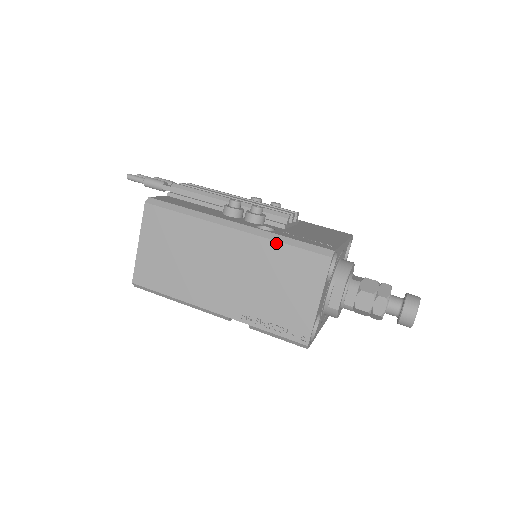
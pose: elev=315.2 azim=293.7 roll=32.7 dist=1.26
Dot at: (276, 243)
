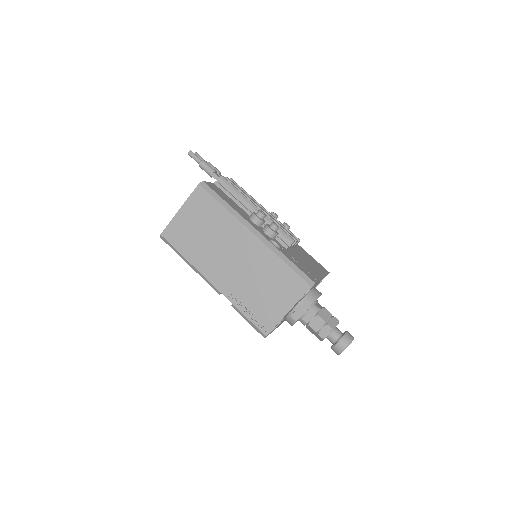
Dot at: (279, 259)
